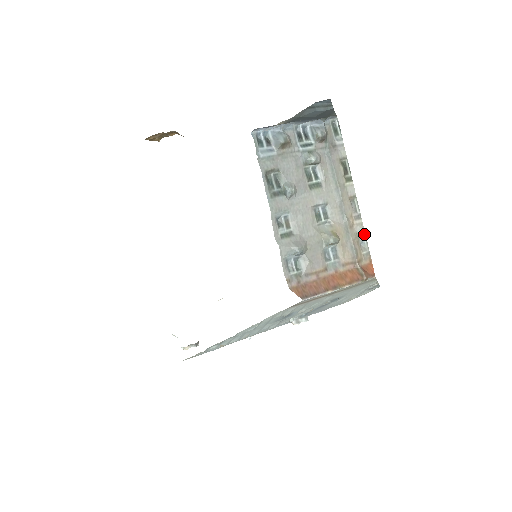
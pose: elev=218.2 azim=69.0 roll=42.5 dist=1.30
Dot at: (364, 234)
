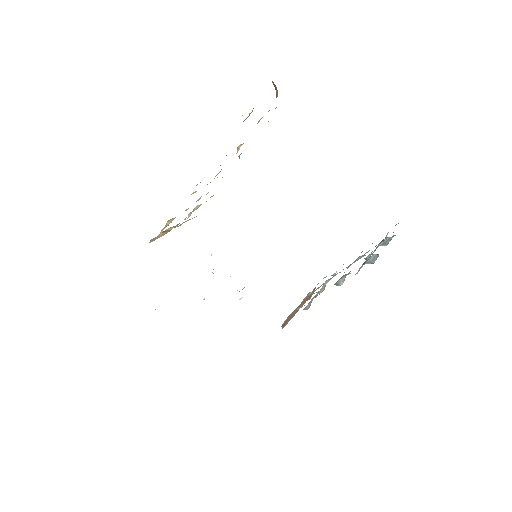
Dot at: occluded
